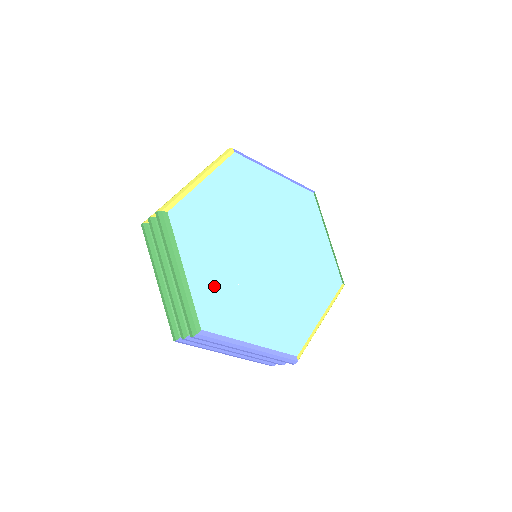
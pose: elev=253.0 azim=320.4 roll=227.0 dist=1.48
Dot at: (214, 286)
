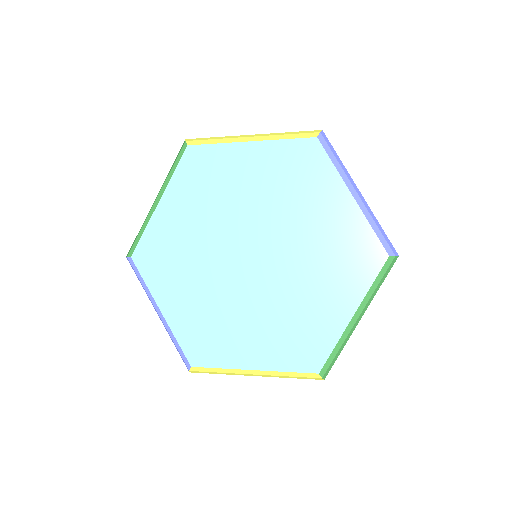
Dot at: (172, 237)
